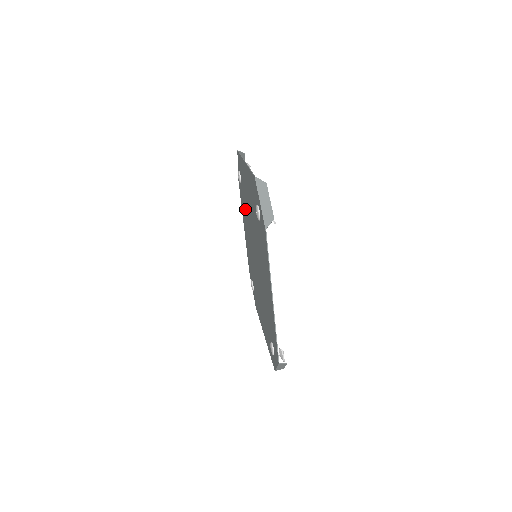
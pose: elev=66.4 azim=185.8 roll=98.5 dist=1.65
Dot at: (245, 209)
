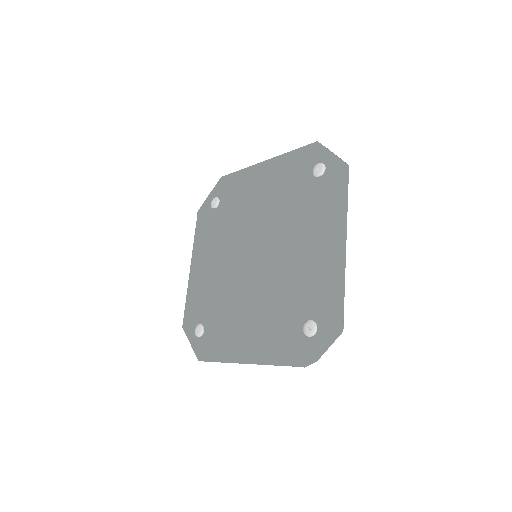
Dot at: (223, 228)
